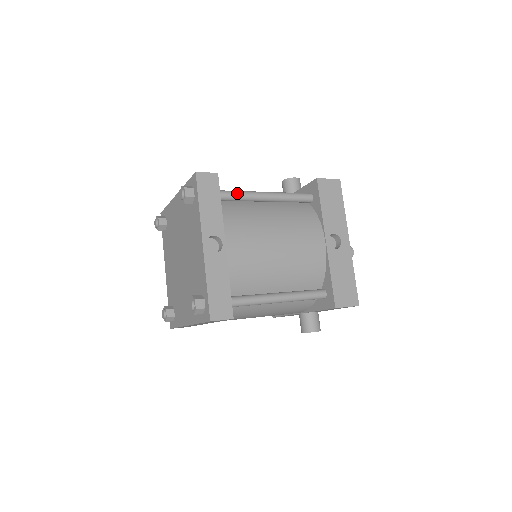
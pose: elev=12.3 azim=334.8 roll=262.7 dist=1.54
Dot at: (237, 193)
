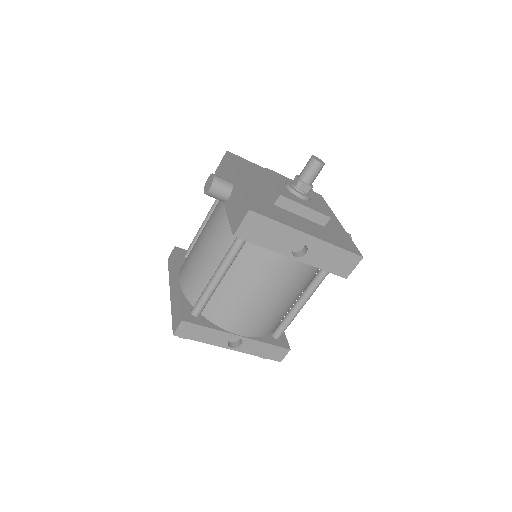
Dot at: (204, 301)
